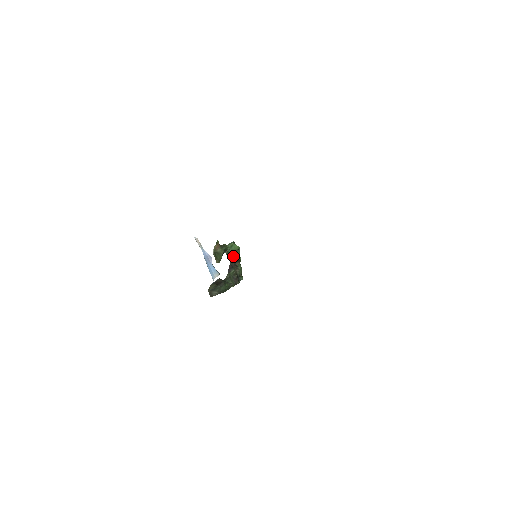
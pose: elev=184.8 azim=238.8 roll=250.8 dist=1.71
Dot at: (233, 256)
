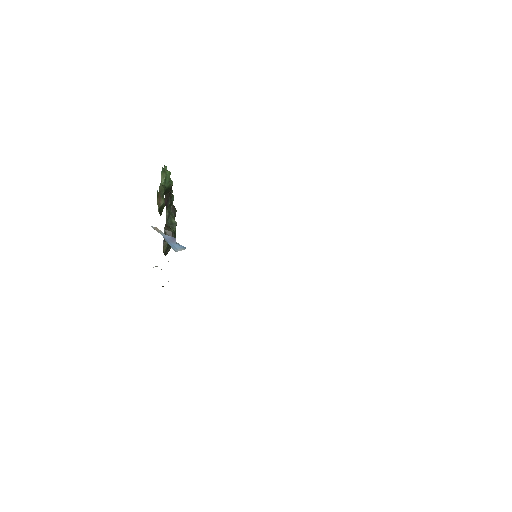
Dot at: (168, 189)
